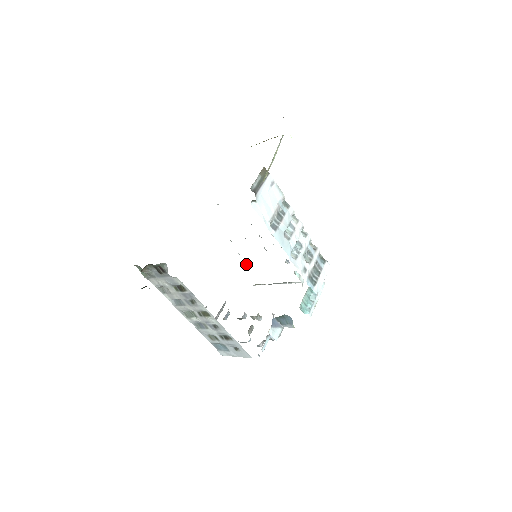
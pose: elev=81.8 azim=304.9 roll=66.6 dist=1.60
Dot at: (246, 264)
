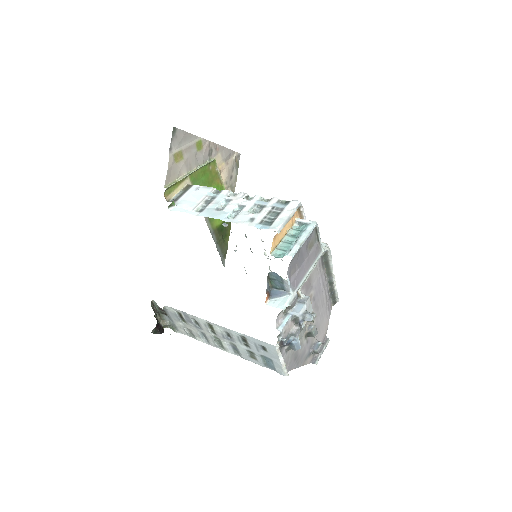
Dot at: occluded
